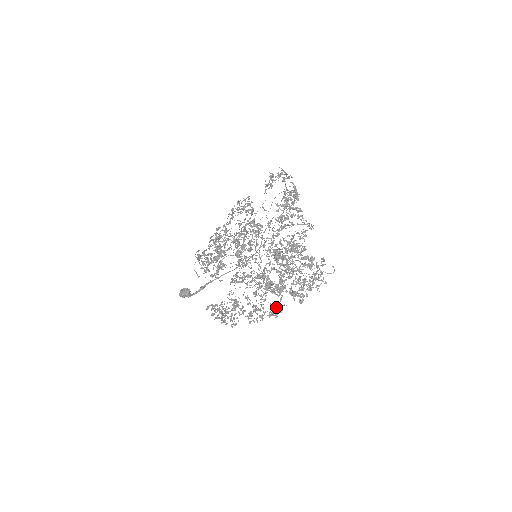
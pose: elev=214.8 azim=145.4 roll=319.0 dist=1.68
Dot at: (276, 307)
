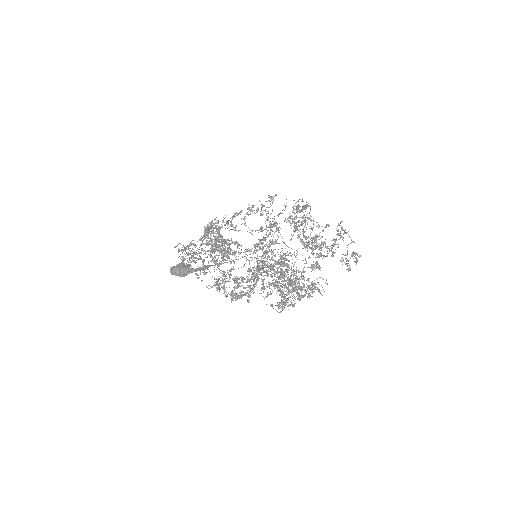
Dot at: (311, 283)
